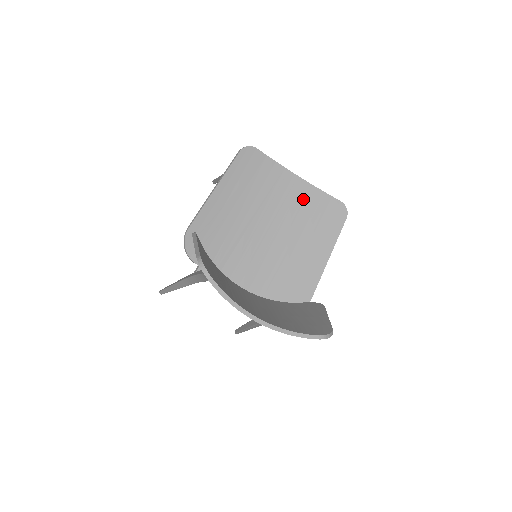
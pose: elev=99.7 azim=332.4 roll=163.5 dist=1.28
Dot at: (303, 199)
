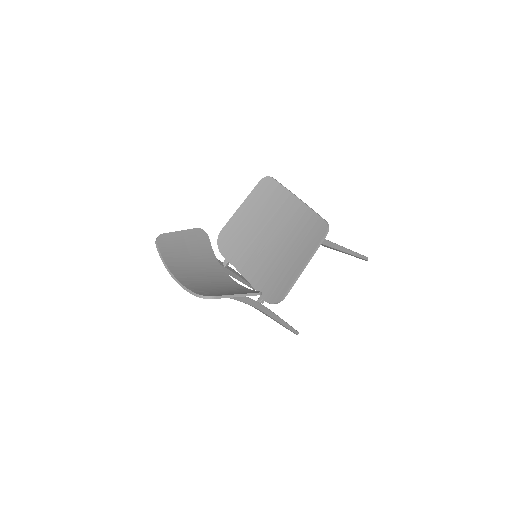
Dot at: (299, 217)
